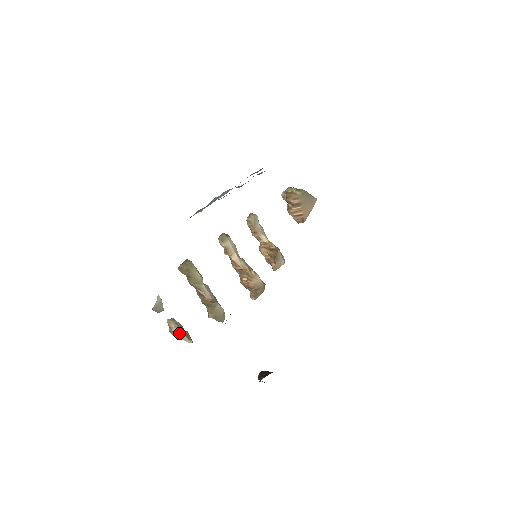
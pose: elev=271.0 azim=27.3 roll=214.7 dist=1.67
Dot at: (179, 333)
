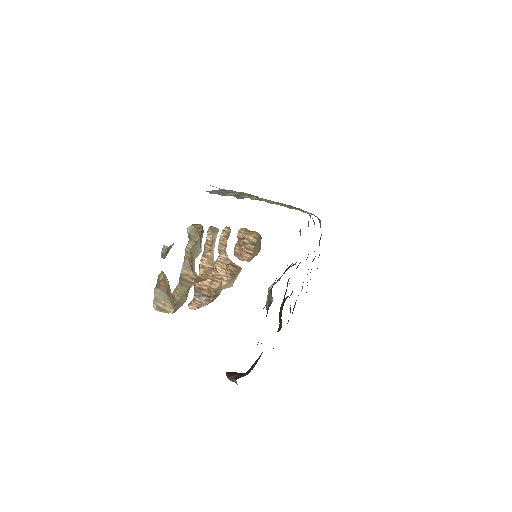
Dot at: (170, 292)
